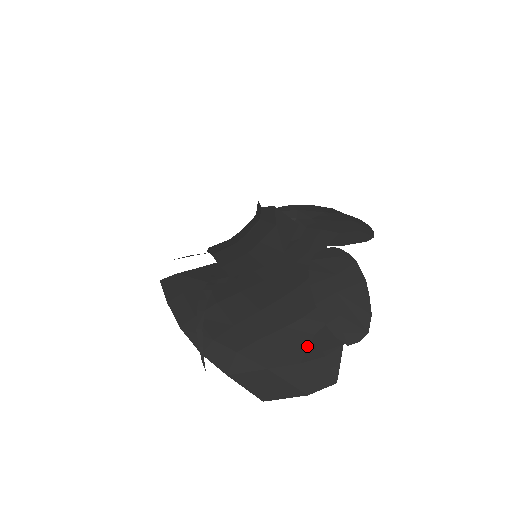
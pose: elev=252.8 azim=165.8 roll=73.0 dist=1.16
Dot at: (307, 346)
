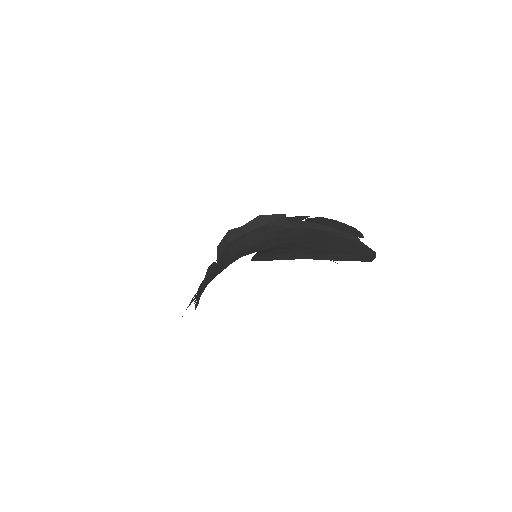
Dot at: (352, 245)
